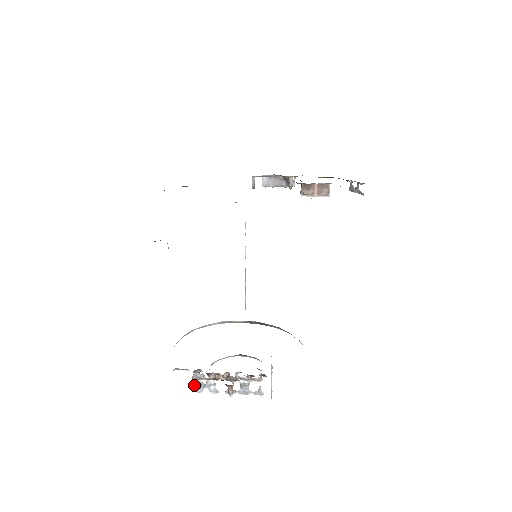
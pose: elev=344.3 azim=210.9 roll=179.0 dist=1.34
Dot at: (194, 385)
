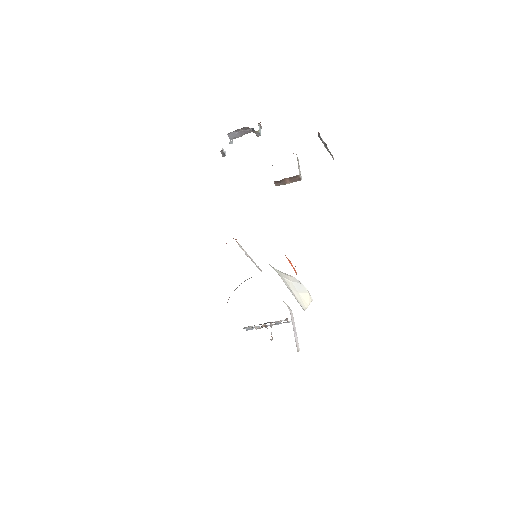
Dot at: occluded
